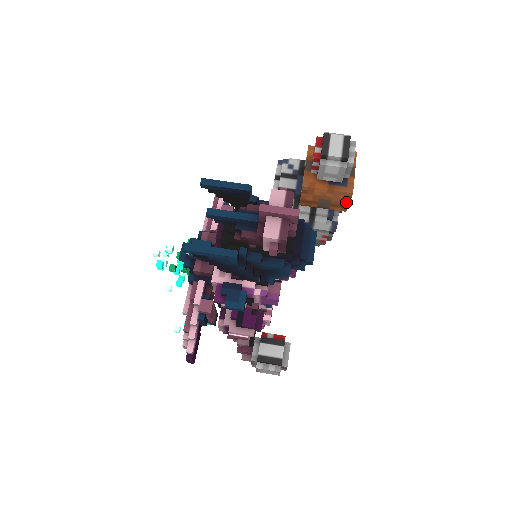
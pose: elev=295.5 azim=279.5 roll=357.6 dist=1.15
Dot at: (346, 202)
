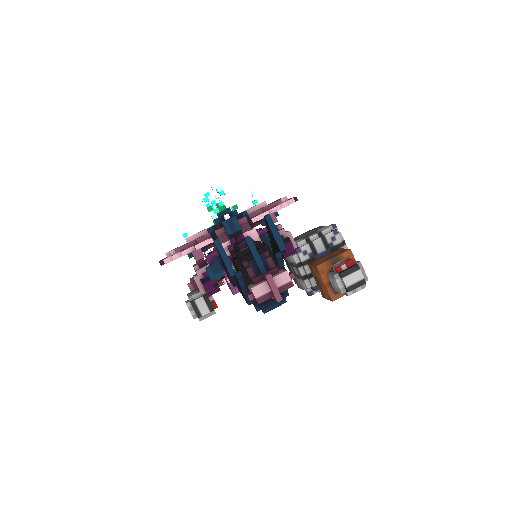
Dot at: (327, 297)
